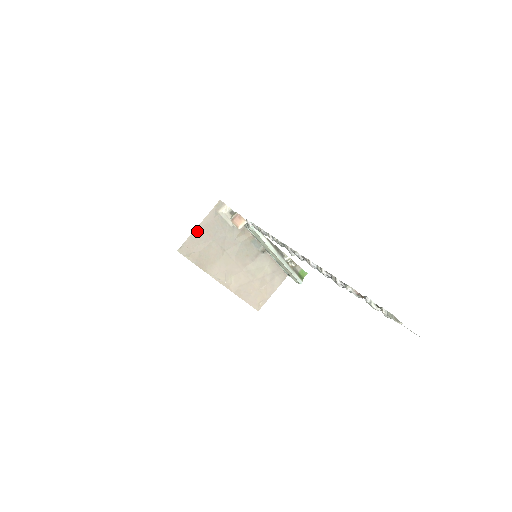
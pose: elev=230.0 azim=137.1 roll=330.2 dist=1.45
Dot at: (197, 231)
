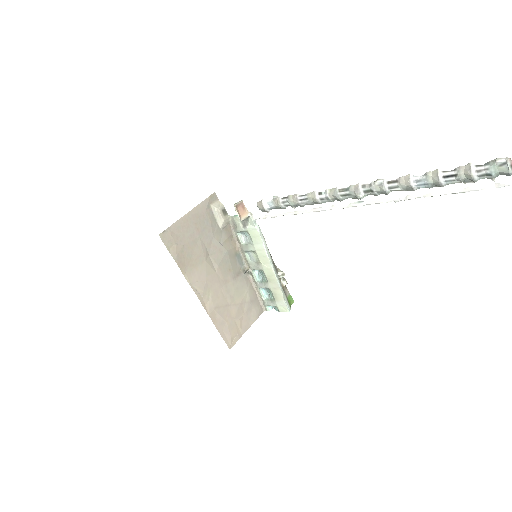
Dot at: (185, 218)
